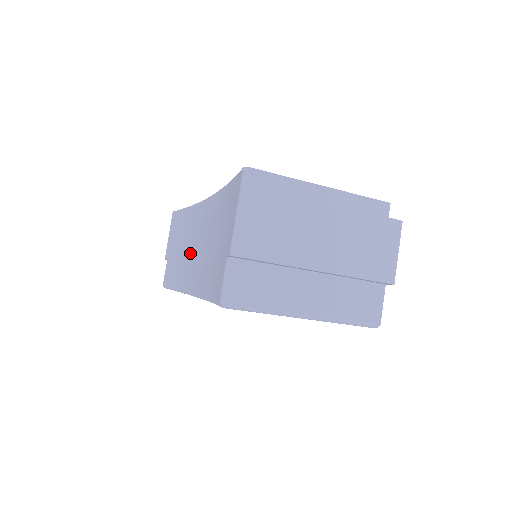
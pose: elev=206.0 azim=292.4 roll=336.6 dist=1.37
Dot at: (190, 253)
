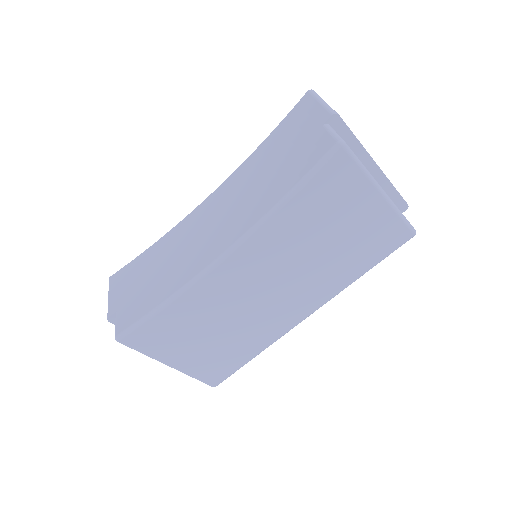
Dot at: (190, 249)
